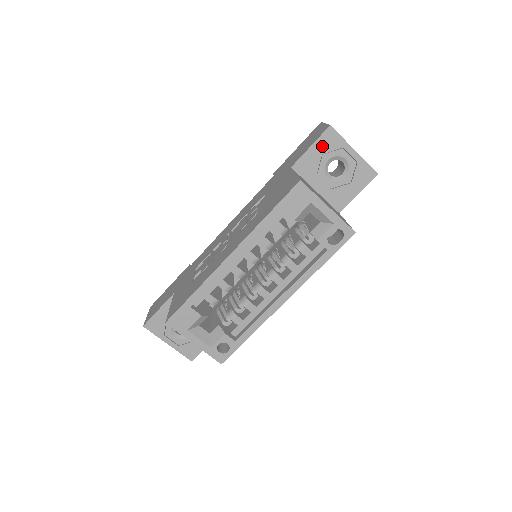
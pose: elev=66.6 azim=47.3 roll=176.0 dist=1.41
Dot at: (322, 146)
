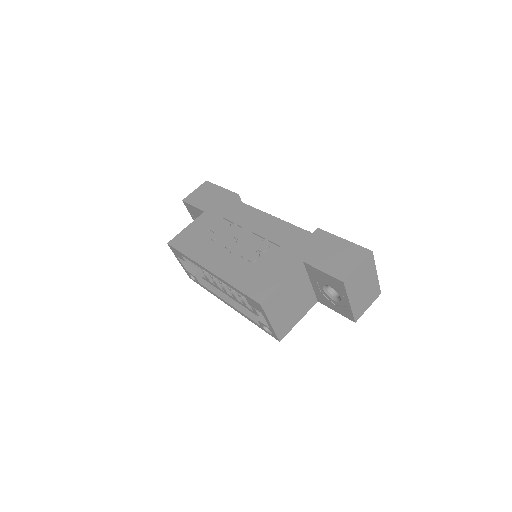
Dot at: (330, 280)
